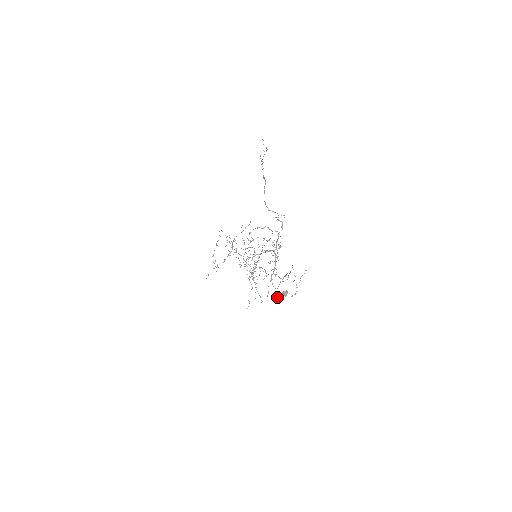
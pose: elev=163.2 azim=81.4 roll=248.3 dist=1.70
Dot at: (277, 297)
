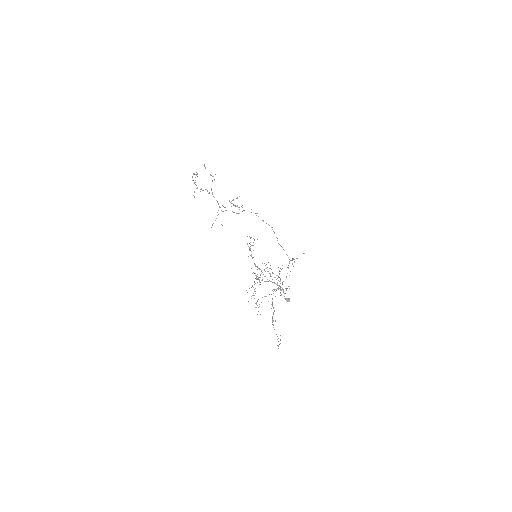
Dot at: (281, 294)
